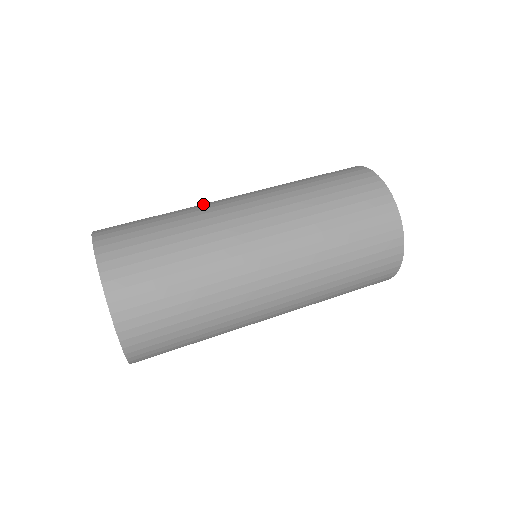
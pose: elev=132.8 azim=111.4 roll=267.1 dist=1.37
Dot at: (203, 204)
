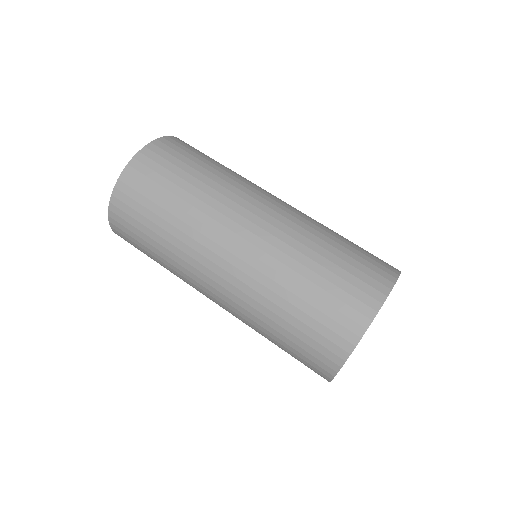
Dot at: occluded
